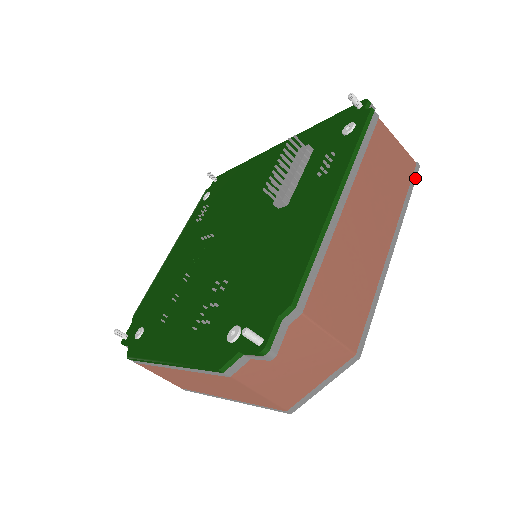
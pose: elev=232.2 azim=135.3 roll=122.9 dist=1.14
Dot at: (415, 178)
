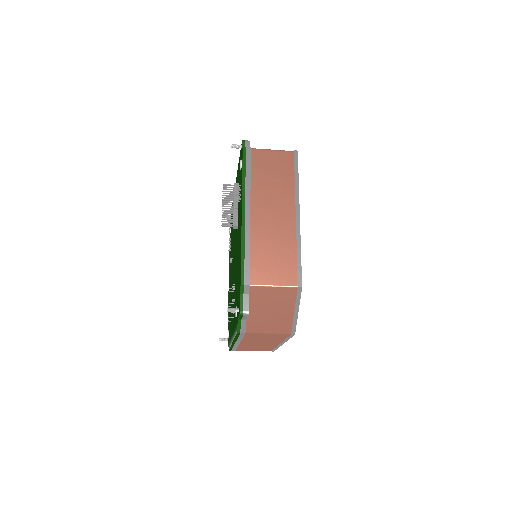
Dot at: (297, 161)
